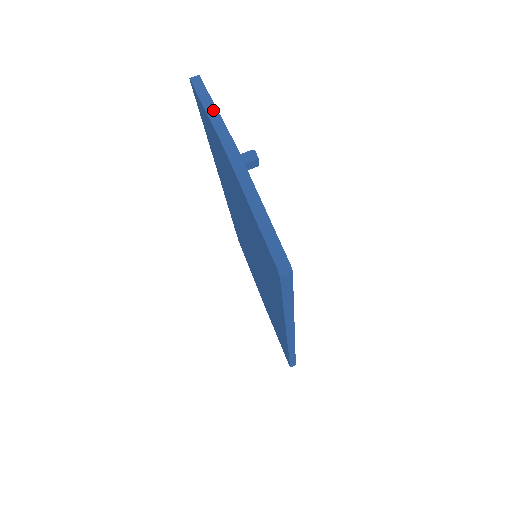
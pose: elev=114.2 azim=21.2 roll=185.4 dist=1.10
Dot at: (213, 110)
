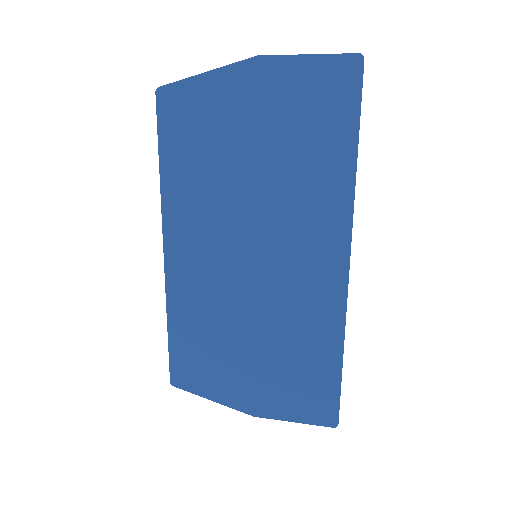
Dot at: (210, 71)
